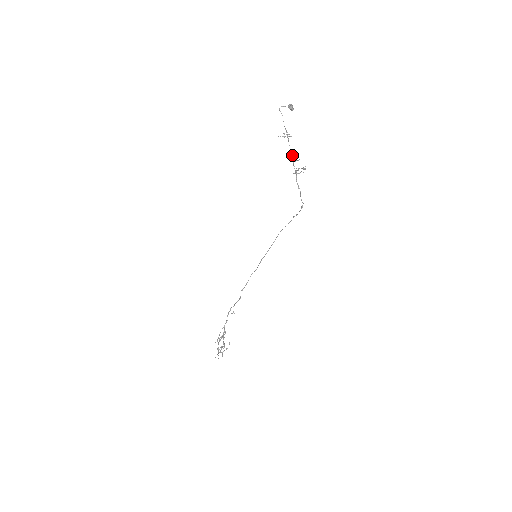
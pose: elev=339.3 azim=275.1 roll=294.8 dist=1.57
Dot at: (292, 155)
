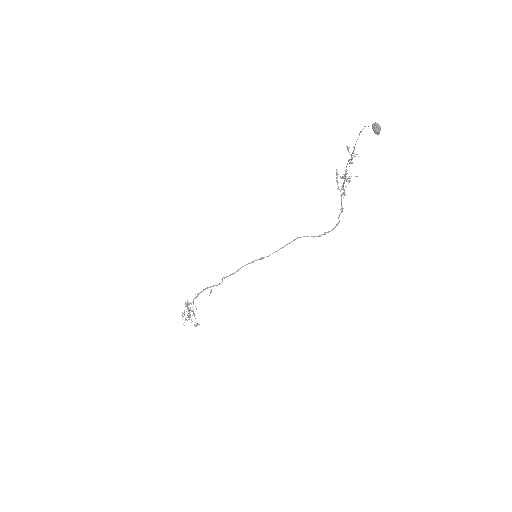
Dot at: (346, 174)
